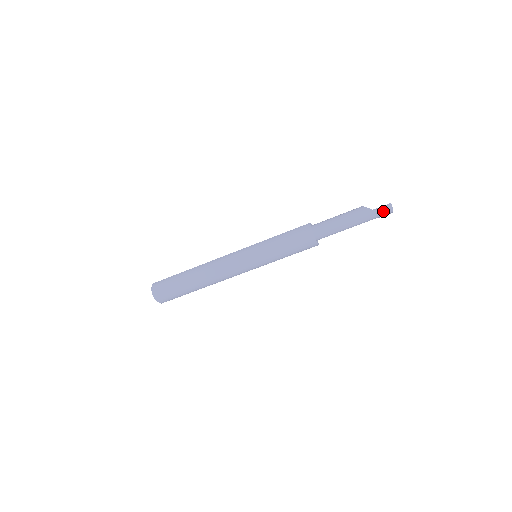
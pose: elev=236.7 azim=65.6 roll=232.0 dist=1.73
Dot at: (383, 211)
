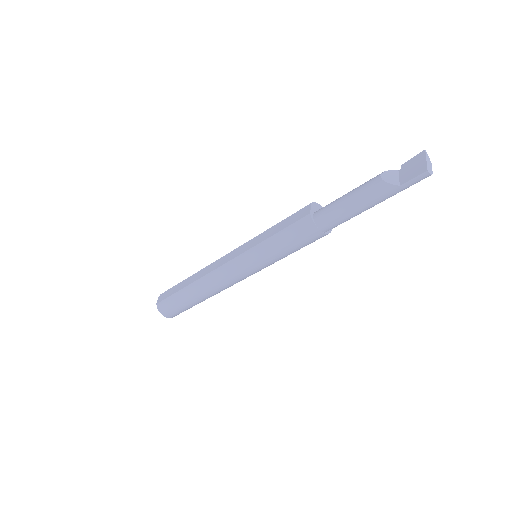
Dot at: (416, 182)
